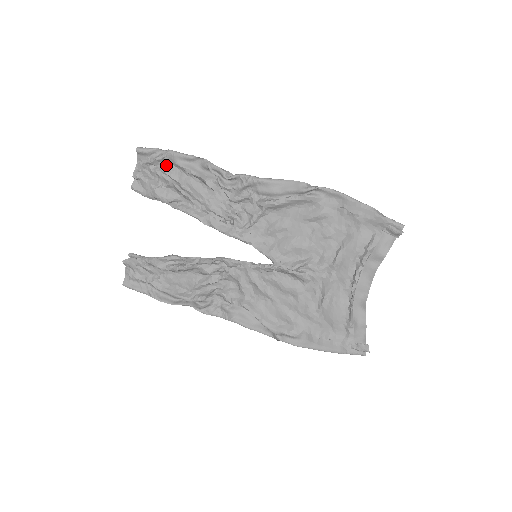
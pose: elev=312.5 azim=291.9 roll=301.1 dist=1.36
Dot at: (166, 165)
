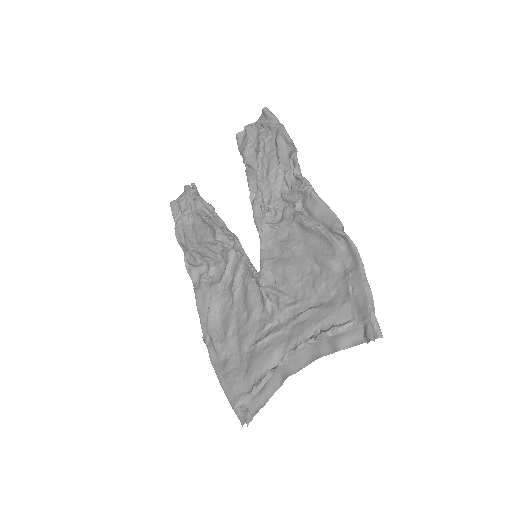
Dot at: (271, 135)
